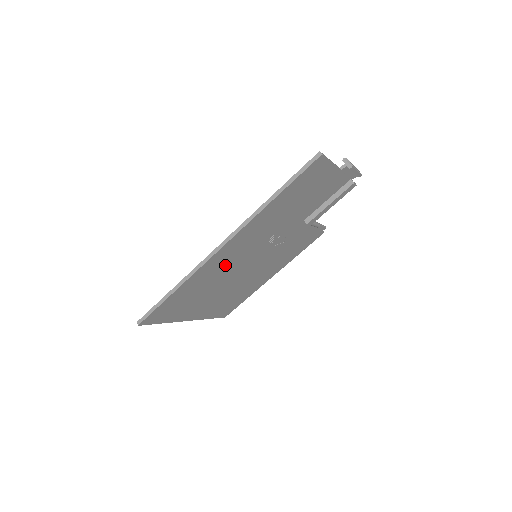
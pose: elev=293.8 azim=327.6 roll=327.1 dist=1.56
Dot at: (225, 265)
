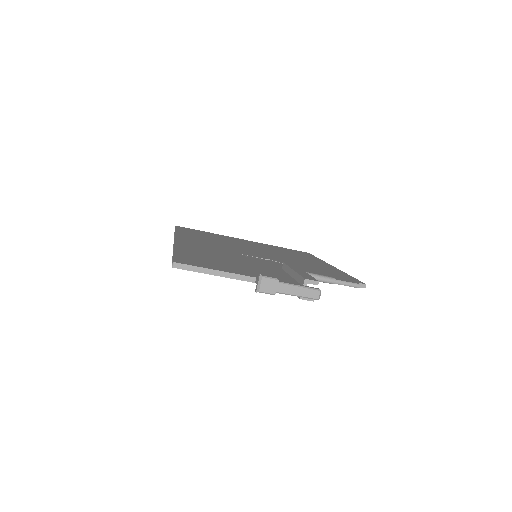
Dot at: occluded
